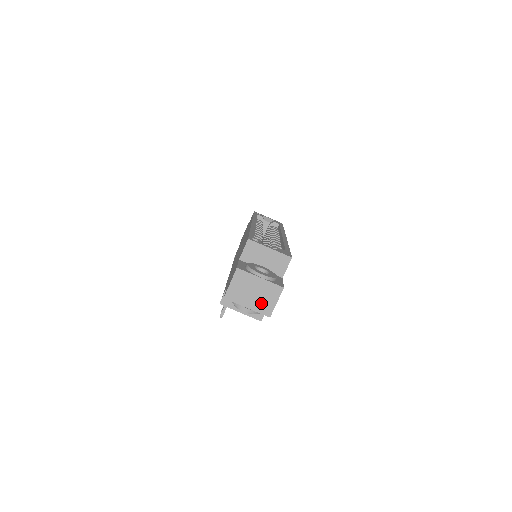
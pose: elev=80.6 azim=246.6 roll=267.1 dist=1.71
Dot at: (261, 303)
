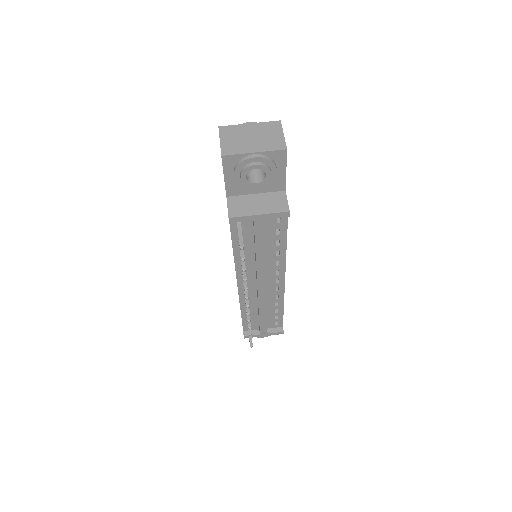
Dot at: (267, 142)
